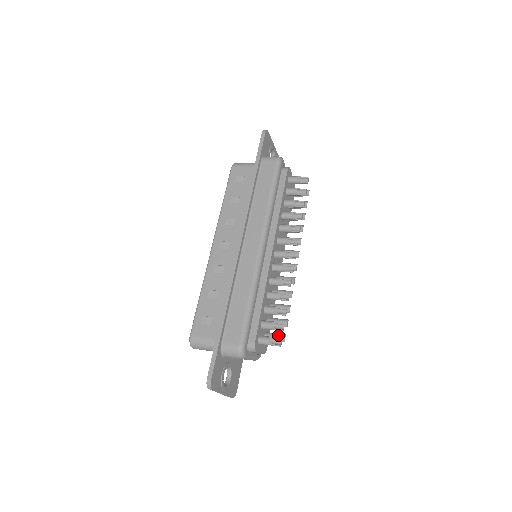
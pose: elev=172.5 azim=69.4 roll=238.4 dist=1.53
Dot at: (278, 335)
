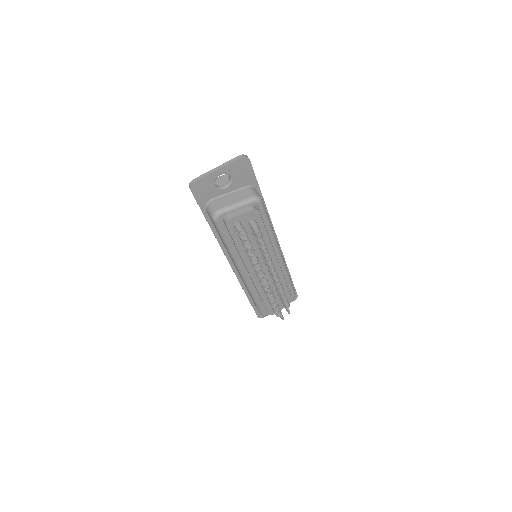
Dot at: (285, 308)
